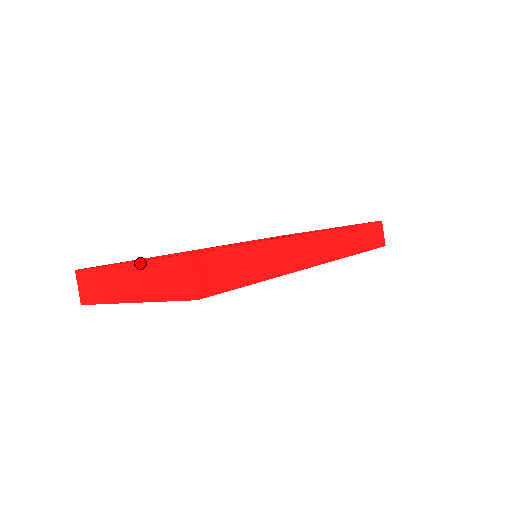
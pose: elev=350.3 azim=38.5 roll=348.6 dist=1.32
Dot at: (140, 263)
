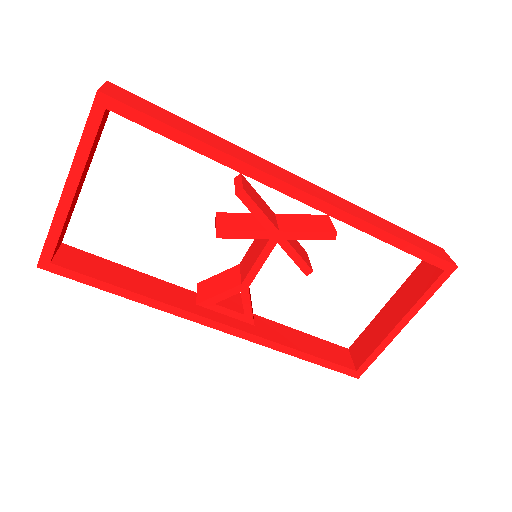
Dot at: occluded
